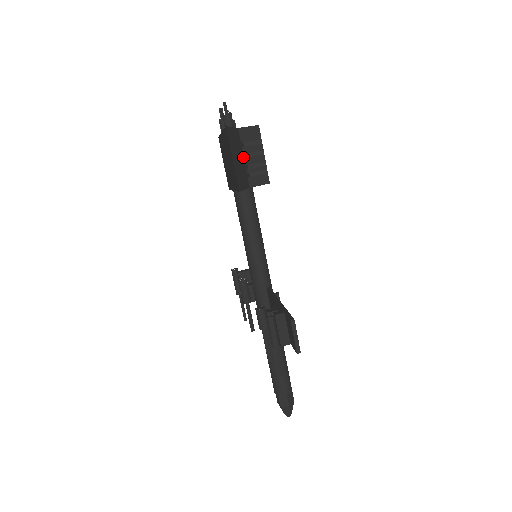
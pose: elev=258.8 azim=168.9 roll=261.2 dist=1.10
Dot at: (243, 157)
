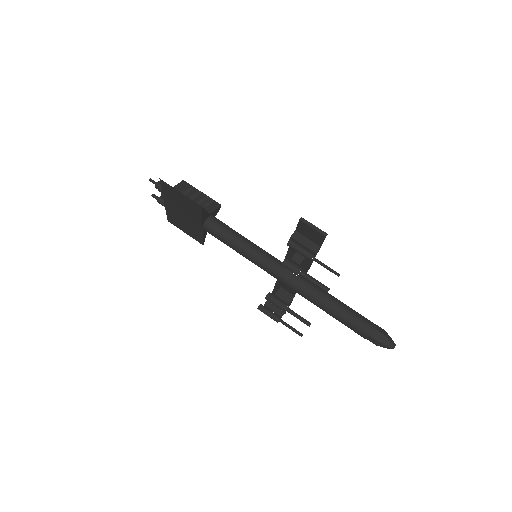
Dot at: occluded
